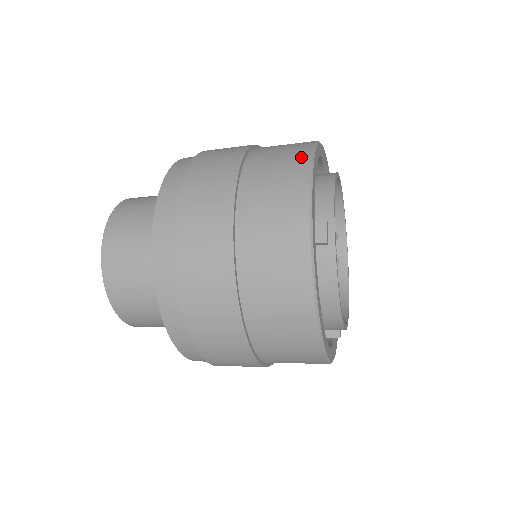
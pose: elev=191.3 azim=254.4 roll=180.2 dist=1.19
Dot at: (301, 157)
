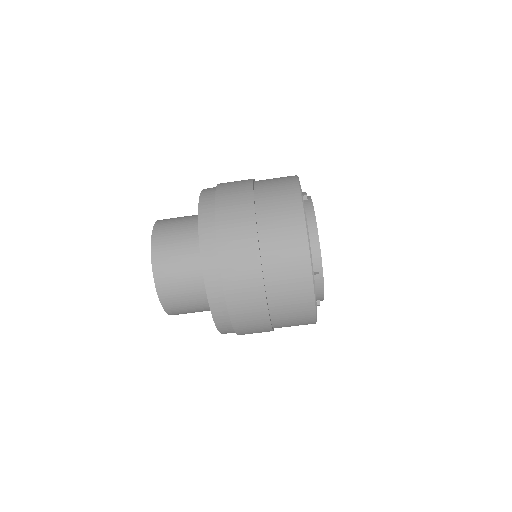
Dot at: occluded
